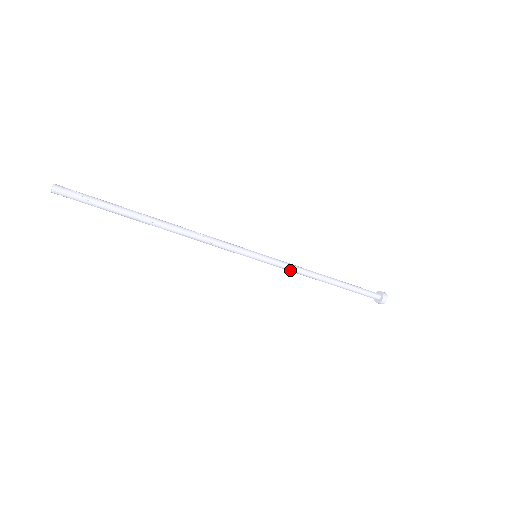
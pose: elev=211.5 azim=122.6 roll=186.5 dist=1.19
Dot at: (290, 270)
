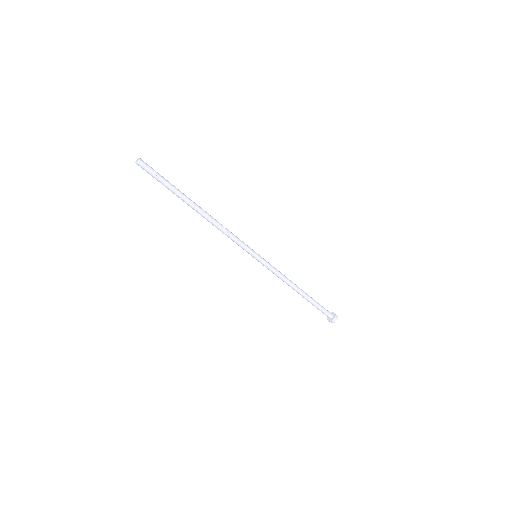
Dot at: (276, 275)
